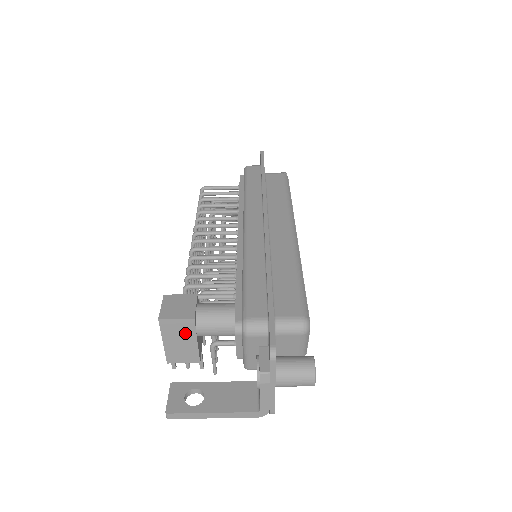
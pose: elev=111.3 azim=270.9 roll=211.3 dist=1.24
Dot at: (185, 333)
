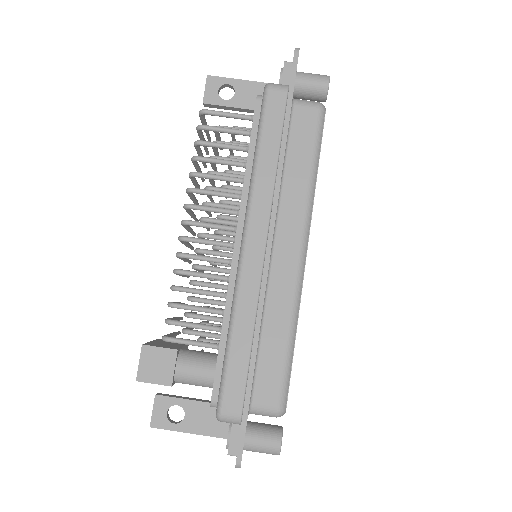
Dot at: occluded
